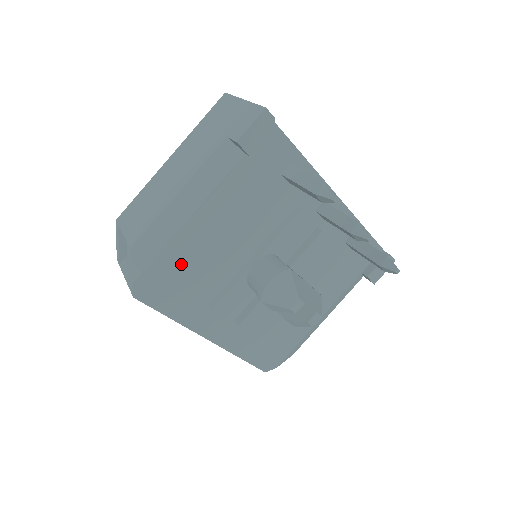
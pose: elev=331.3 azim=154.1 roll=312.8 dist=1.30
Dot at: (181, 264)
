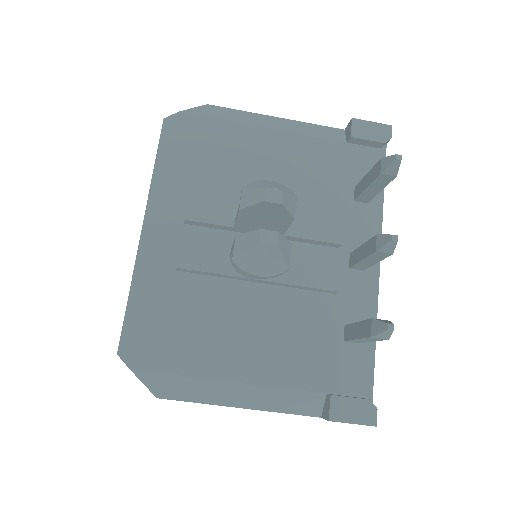
Dot at: (219, 145)
